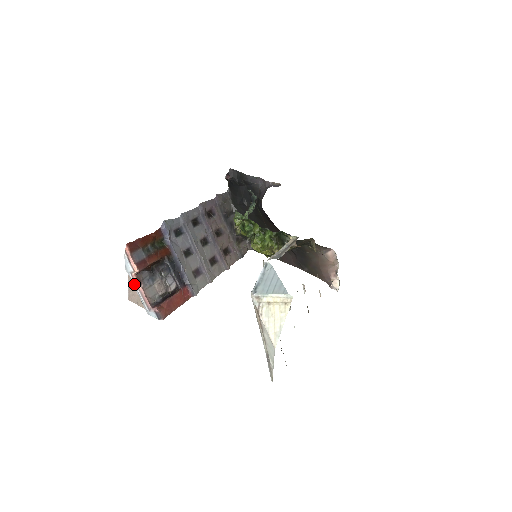
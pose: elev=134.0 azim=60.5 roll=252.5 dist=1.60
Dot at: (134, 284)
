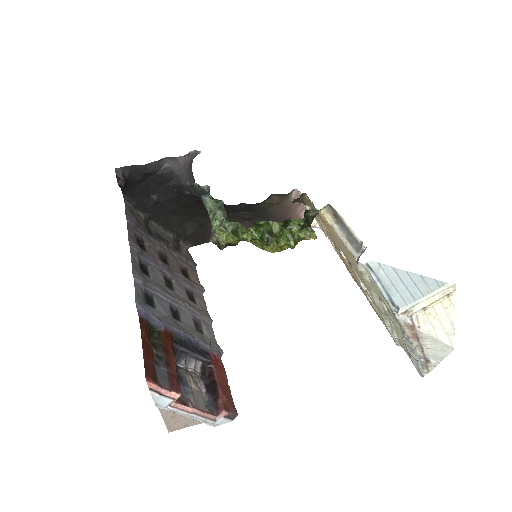
Dot at: (180, 413)
